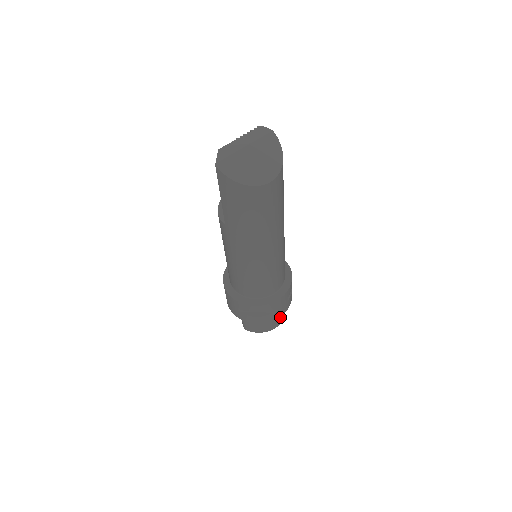
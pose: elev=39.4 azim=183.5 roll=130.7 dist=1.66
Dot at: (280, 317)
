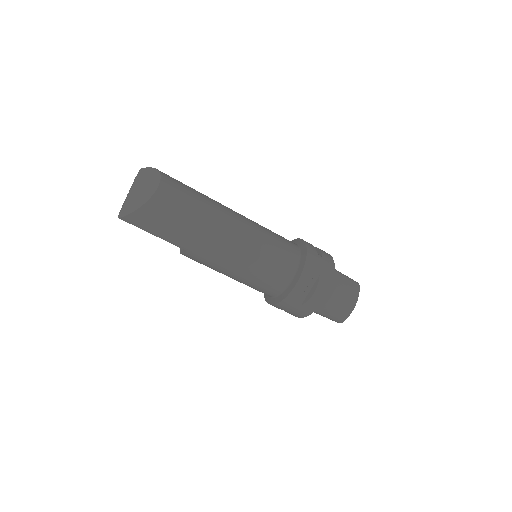
Dot at: (348, 281)
